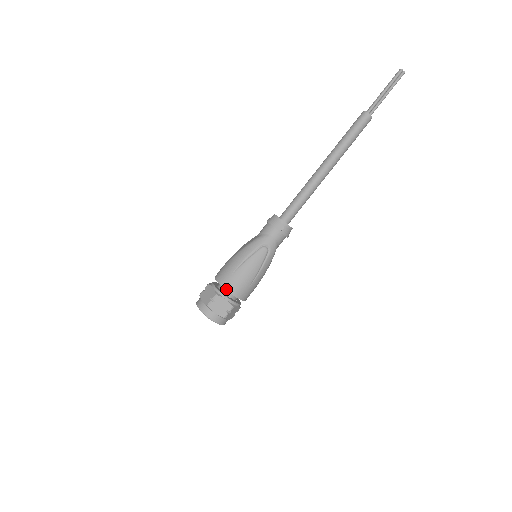
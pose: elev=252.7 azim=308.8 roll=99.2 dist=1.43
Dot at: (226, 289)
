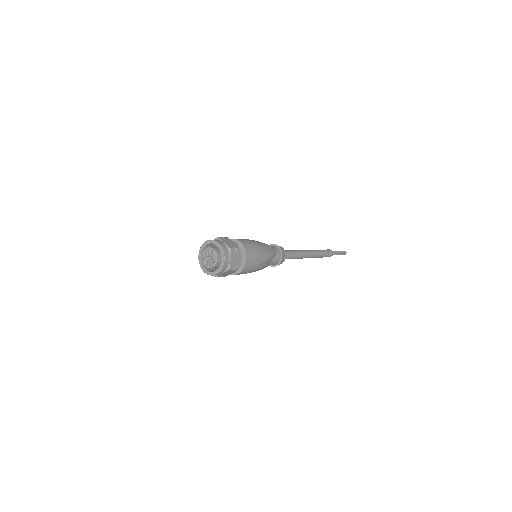
Dot at: (236, 239)
